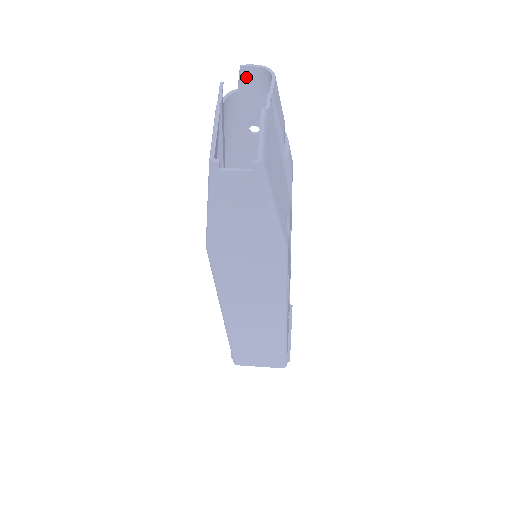
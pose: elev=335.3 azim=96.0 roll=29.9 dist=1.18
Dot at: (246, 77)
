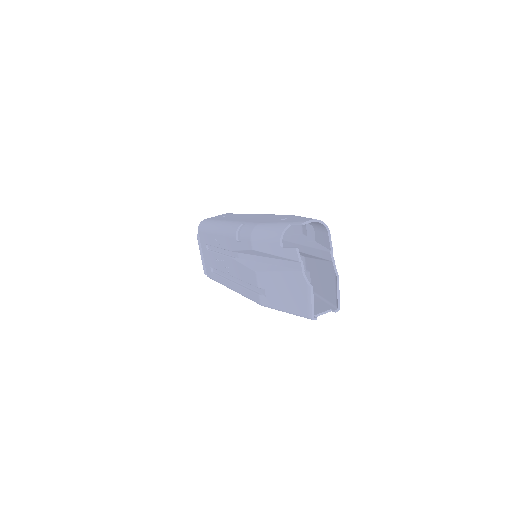
Dot at: occluded
